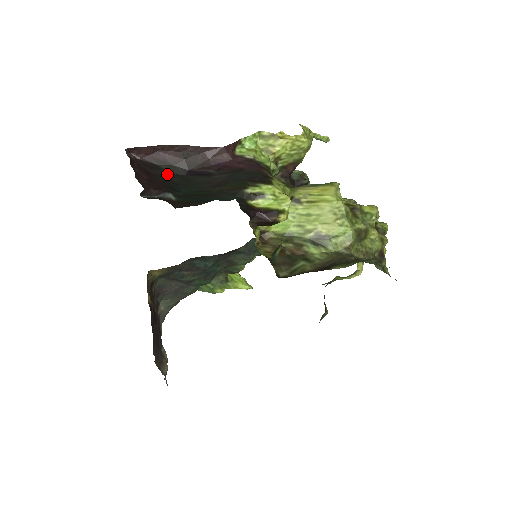
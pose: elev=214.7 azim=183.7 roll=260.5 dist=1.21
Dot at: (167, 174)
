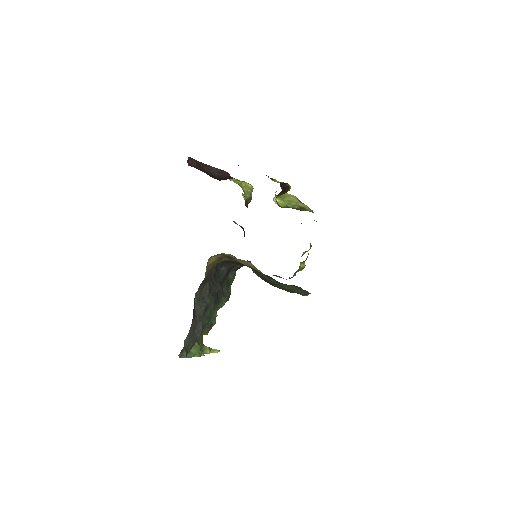
Dot at: occluded
